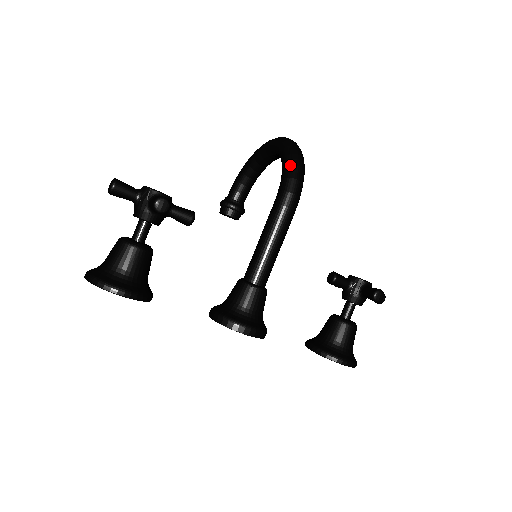
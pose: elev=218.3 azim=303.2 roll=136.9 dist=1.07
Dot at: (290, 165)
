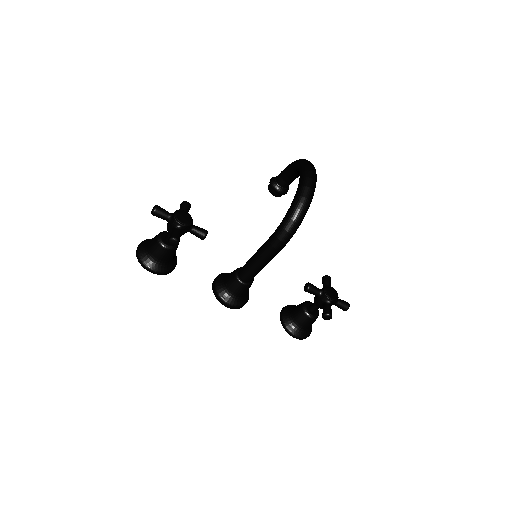
Dot at: (288, 218)
